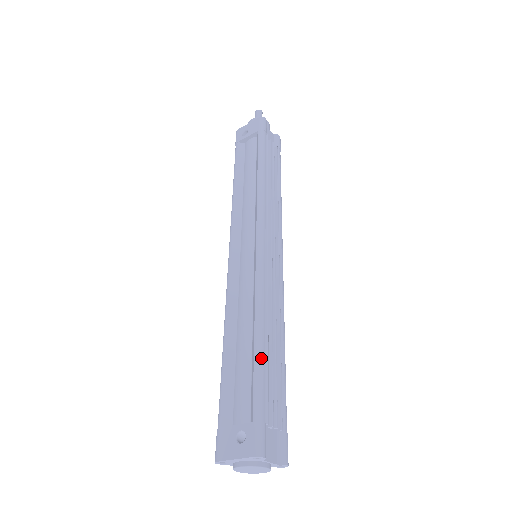
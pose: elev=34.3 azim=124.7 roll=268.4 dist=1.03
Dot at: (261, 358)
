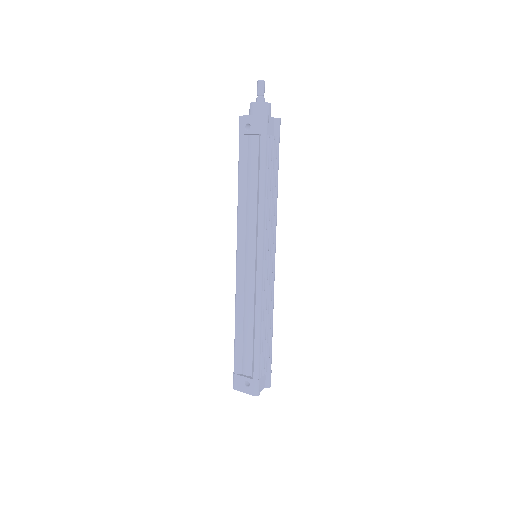
Dot at: (259, 345)
